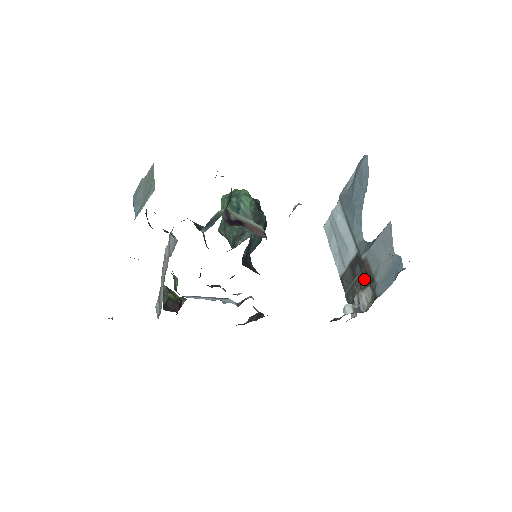
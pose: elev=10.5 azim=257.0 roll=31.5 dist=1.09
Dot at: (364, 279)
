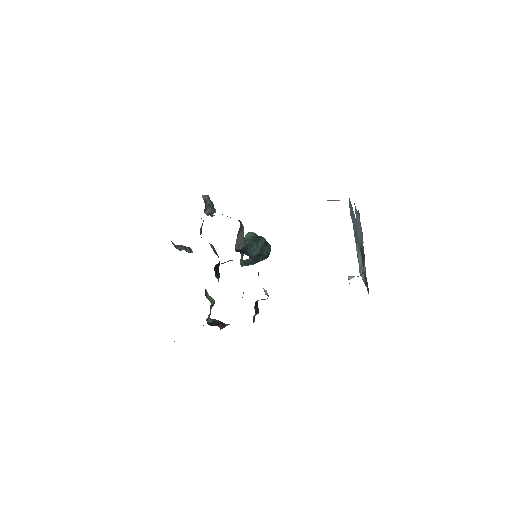
Dot at: occluded
